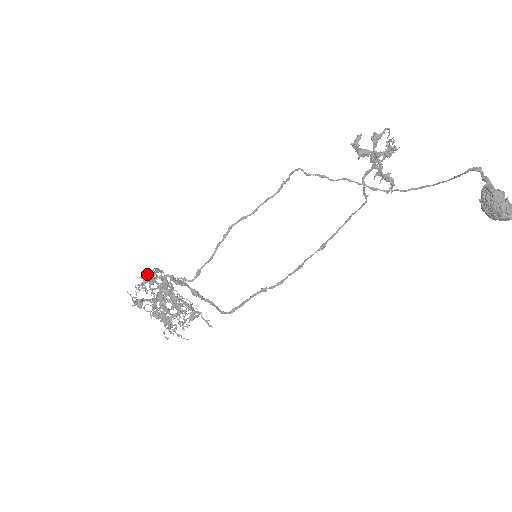
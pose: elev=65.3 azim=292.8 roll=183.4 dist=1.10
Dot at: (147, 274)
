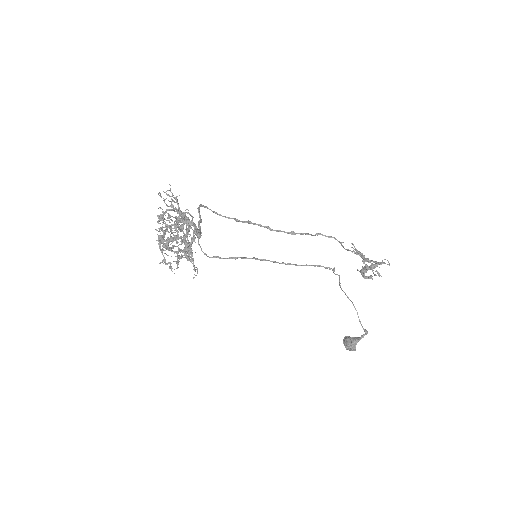
Dot at: (181, 218)
